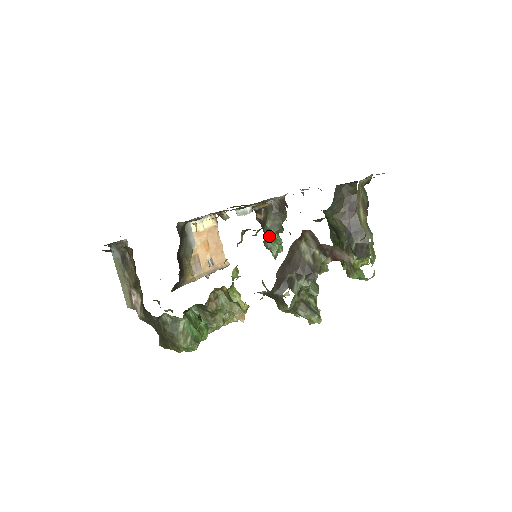
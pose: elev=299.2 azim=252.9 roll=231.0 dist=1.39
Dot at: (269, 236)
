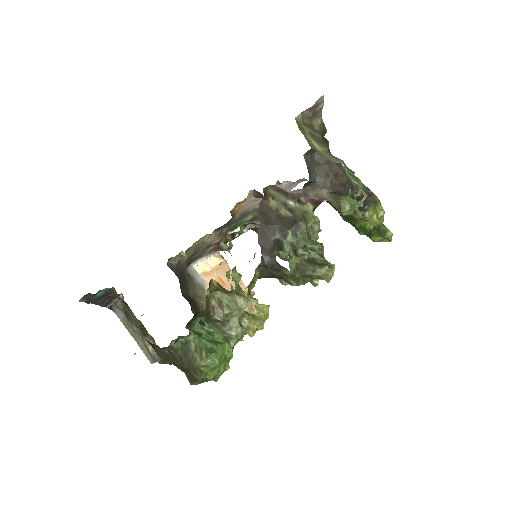
Dot at: occluded
